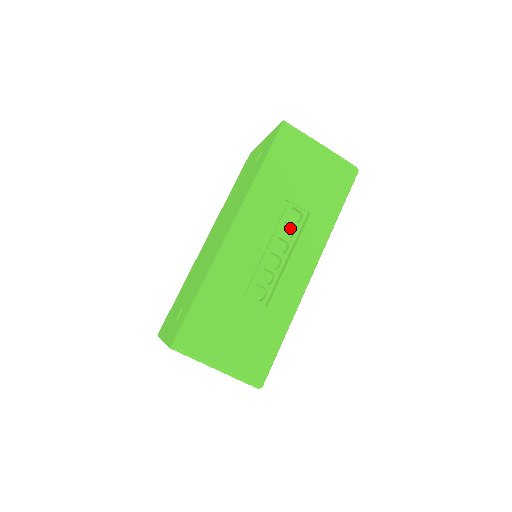
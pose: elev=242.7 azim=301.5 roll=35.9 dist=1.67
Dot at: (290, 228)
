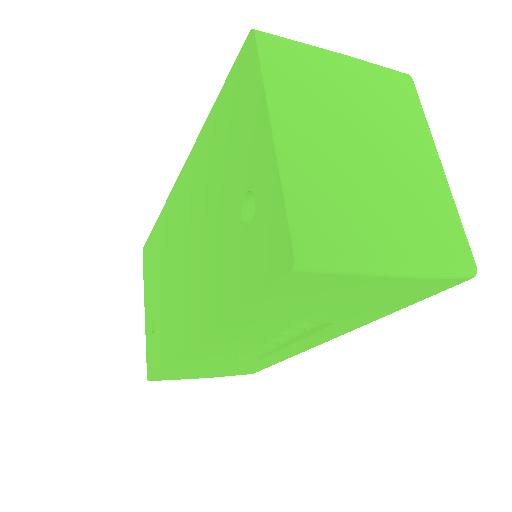
Dot at: occluded
